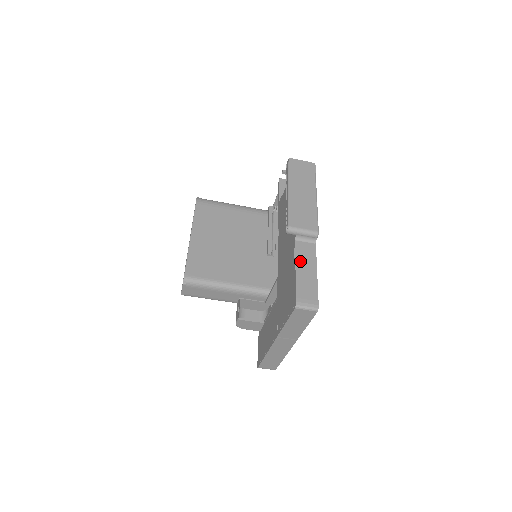
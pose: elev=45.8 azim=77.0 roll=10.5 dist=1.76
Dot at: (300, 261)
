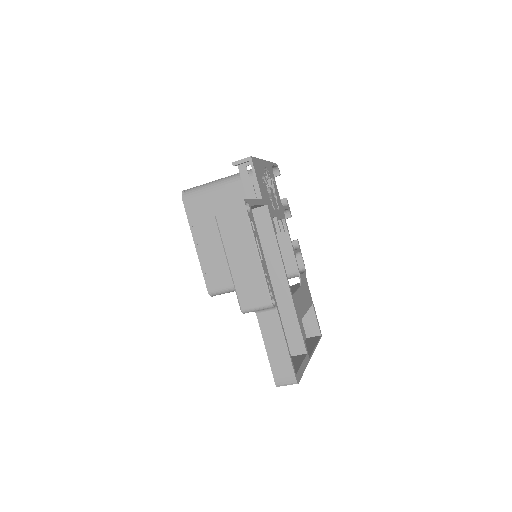
Dot at: (267, 337)
